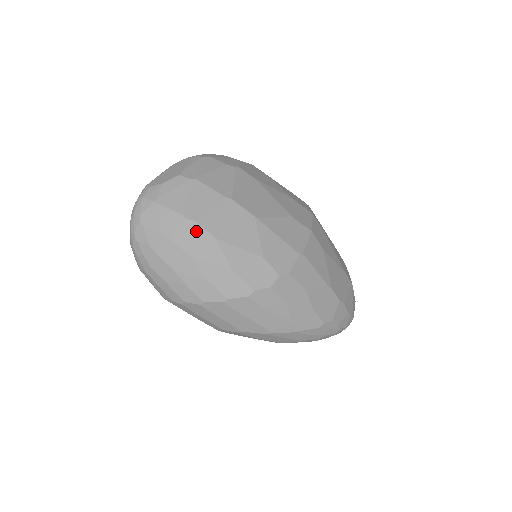
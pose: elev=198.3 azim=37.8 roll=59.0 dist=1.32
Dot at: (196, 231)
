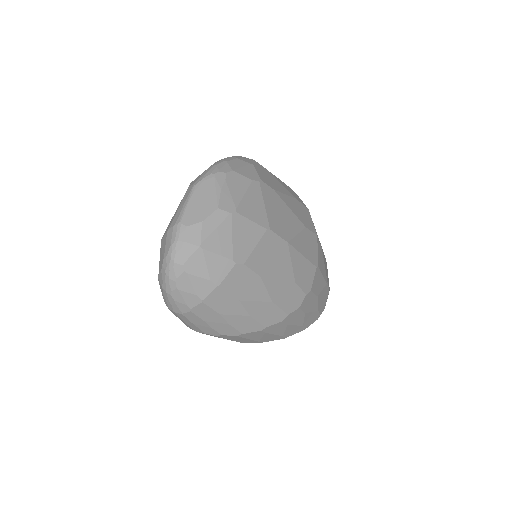
Dot at: (244, 274)
